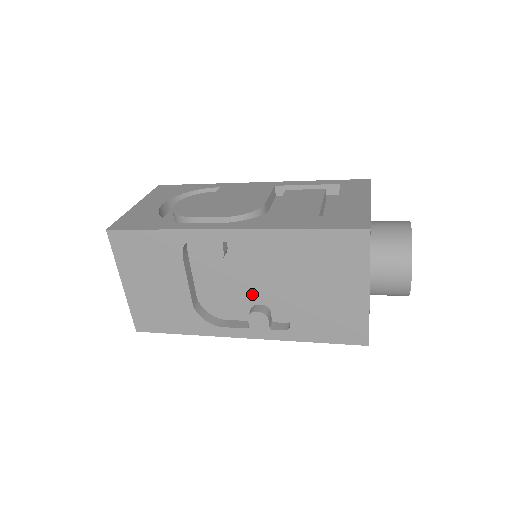
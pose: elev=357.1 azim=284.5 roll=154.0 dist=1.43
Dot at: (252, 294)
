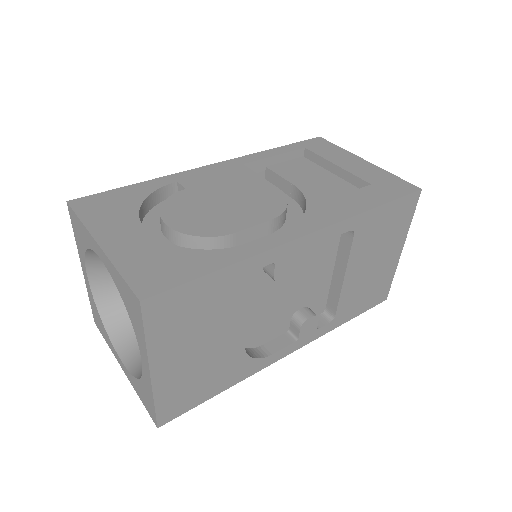
Dot at: (297, 300)
